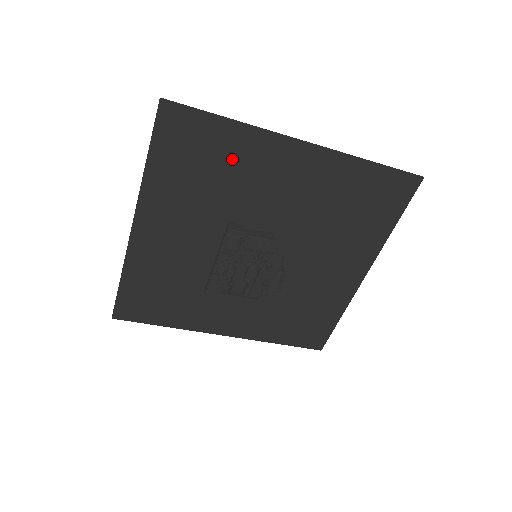
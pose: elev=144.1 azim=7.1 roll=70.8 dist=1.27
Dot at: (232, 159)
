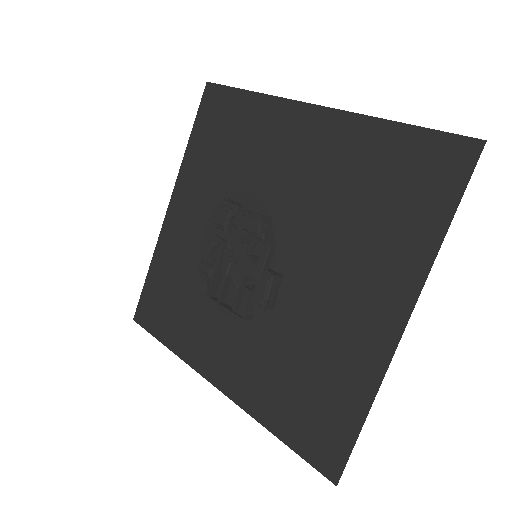
Dot at: (249, 133)
